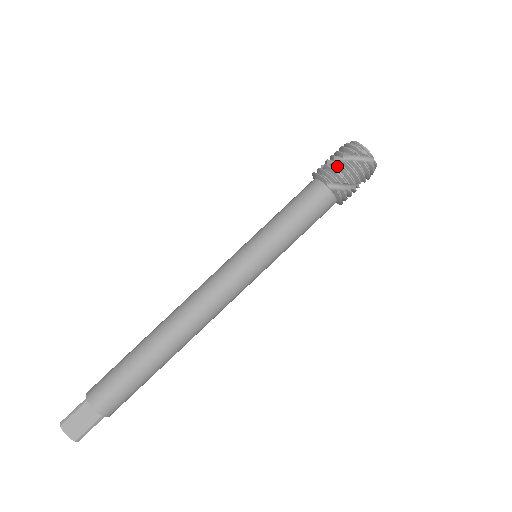
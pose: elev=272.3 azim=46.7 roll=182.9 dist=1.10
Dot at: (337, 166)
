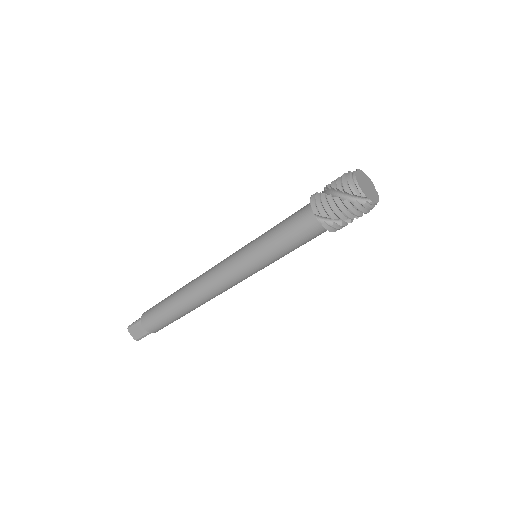
Dot at: (327, 200)
